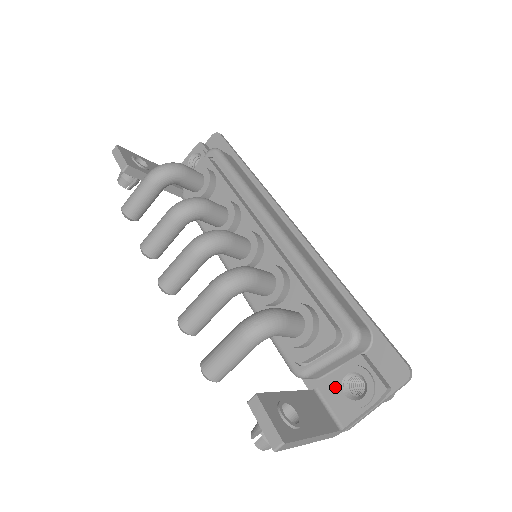
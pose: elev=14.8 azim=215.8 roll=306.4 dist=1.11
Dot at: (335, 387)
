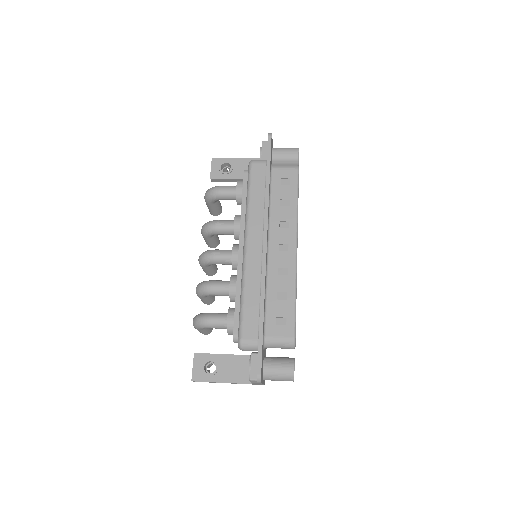
Dot at: occluded
